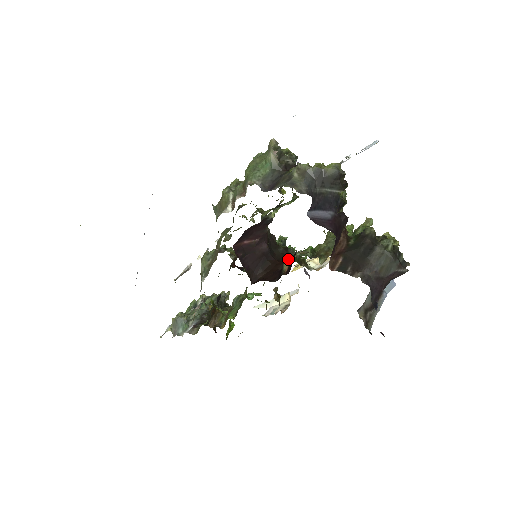
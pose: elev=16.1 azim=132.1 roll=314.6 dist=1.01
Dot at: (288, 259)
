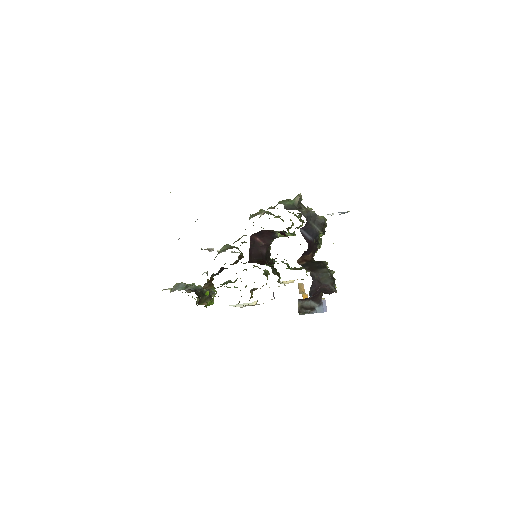
Dot at: (275, 258)
